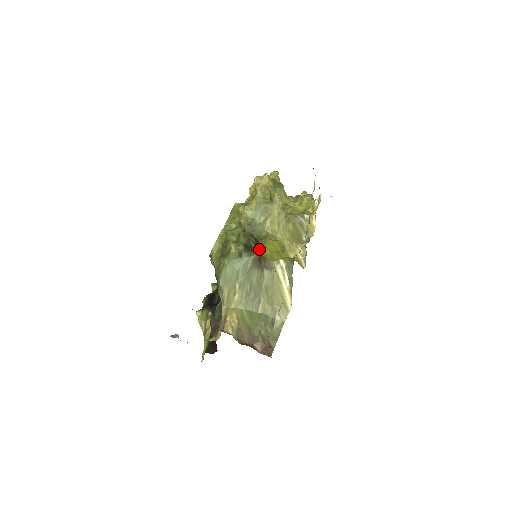
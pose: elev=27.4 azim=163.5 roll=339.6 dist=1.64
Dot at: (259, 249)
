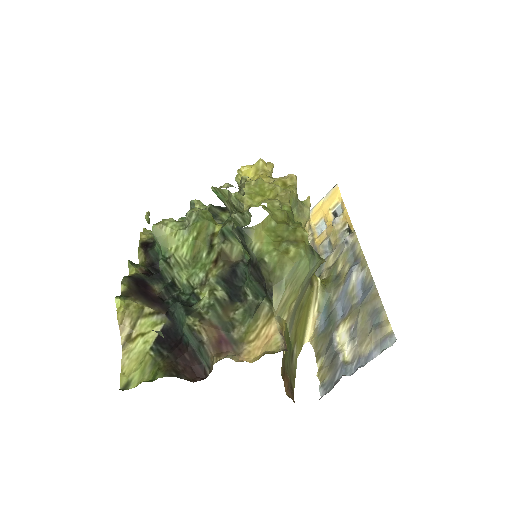
Dot at: occluded
